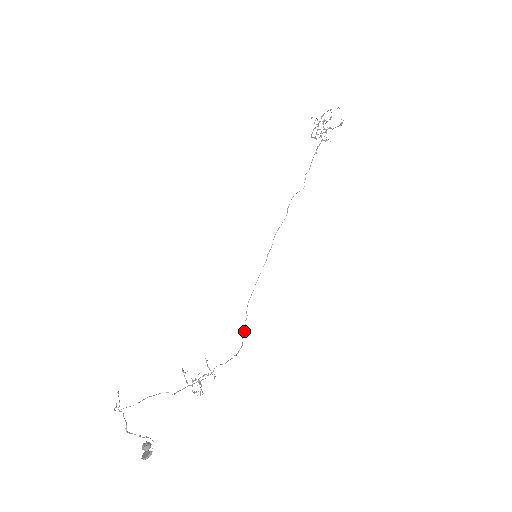
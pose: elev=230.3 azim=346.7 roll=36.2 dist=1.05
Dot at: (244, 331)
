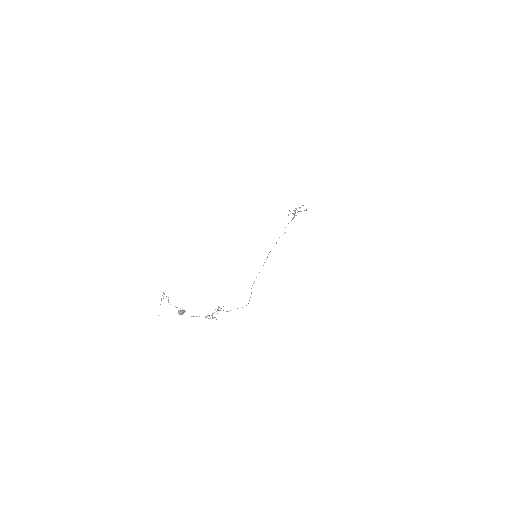
Dot at: occluded
